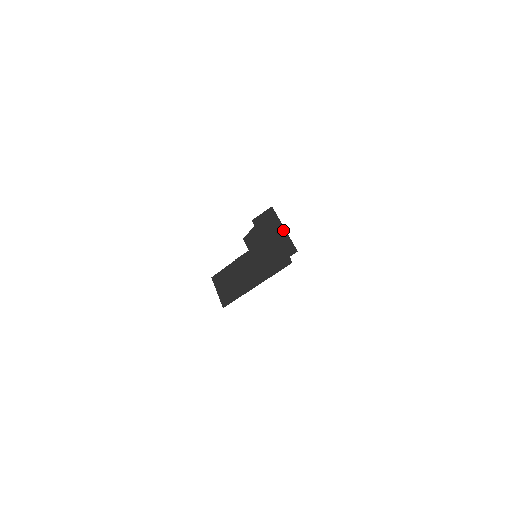
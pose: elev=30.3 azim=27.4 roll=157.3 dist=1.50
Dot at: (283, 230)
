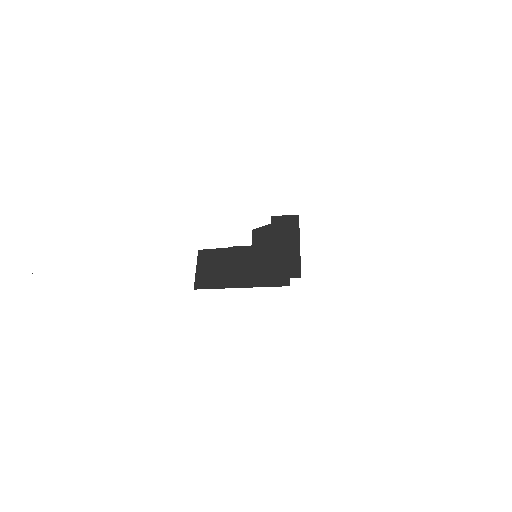
Dot at: (298, 246)
